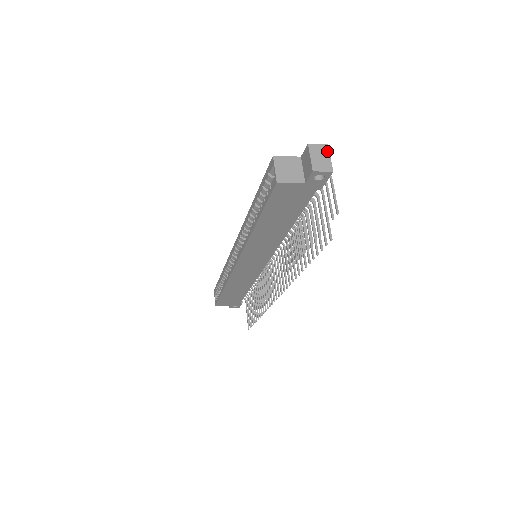
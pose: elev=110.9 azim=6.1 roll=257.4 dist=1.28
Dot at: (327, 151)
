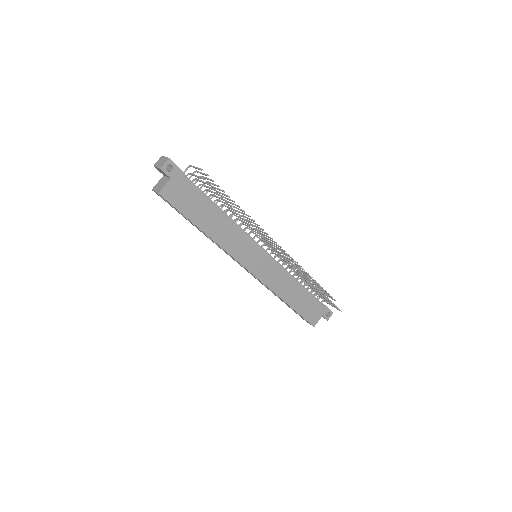
Dot at: (162, 157)
